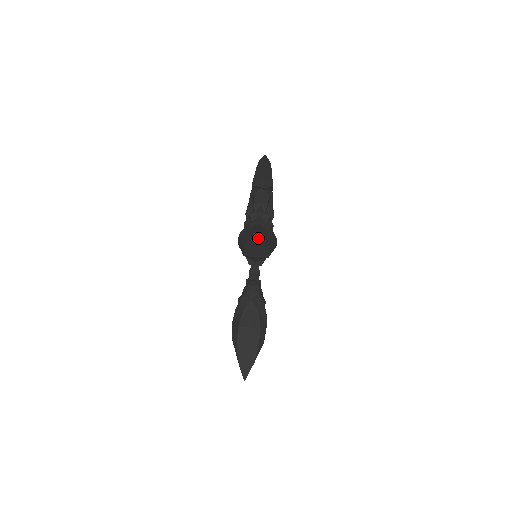
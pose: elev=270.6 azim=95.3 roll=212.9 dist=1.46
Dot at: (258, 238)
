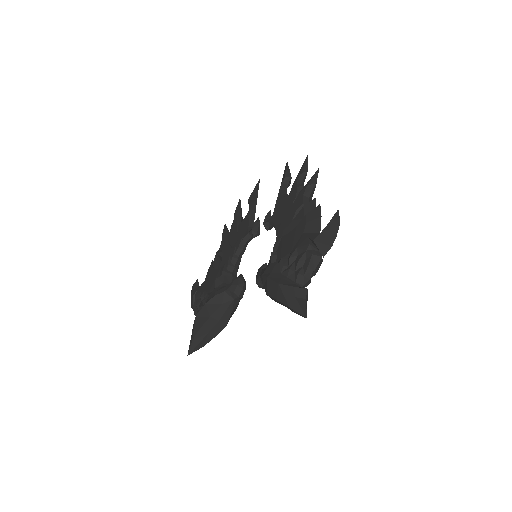
Dot at: (299, 314)
